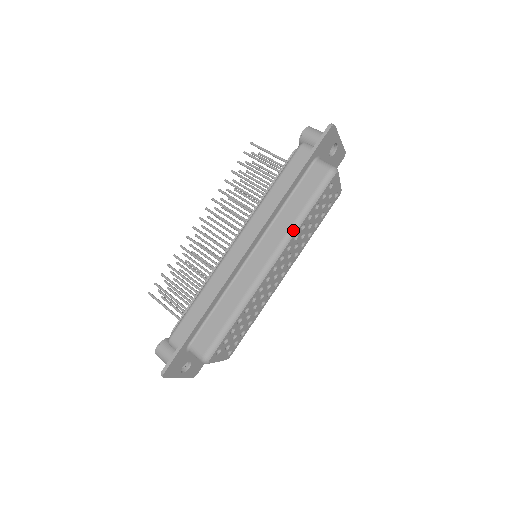
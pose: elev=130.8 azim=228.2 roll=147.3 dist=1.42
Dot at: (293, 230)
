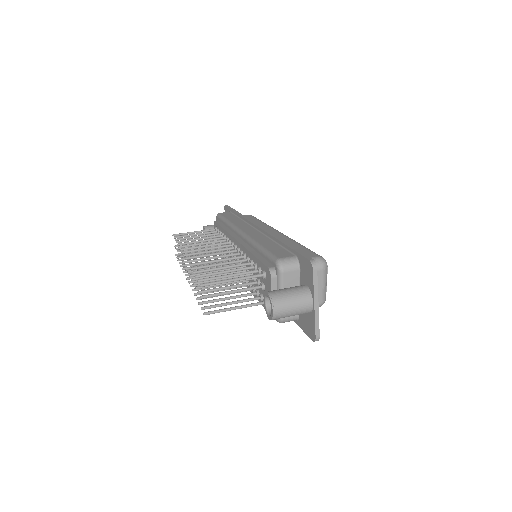
Dot at: occluded
